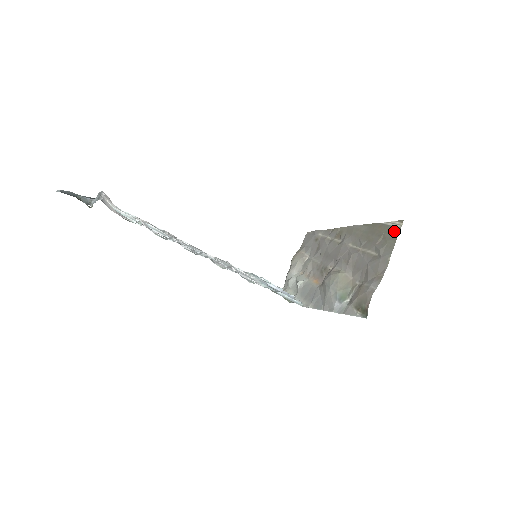
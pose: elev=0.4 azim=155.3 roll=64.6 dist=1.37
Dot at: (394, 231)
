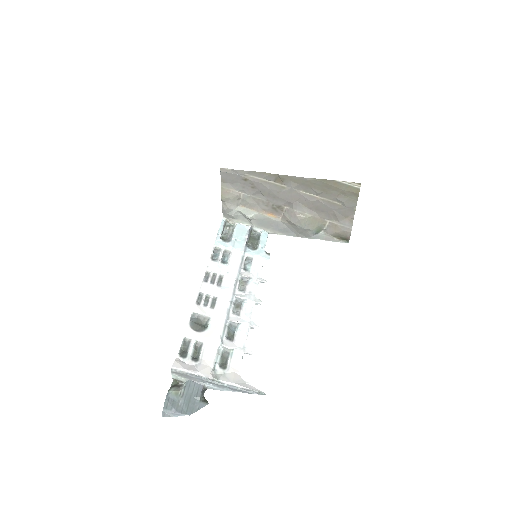
Dot at: (354, 191)
